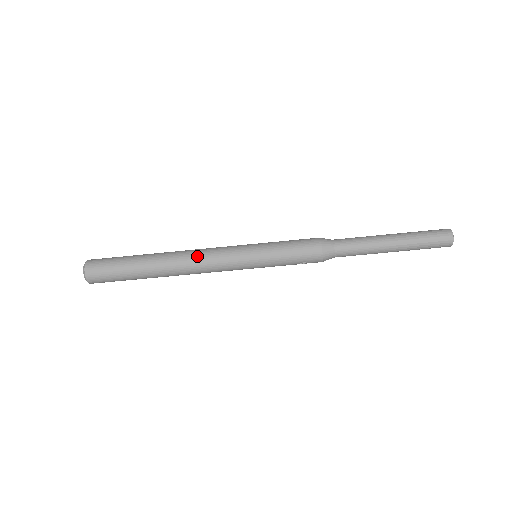
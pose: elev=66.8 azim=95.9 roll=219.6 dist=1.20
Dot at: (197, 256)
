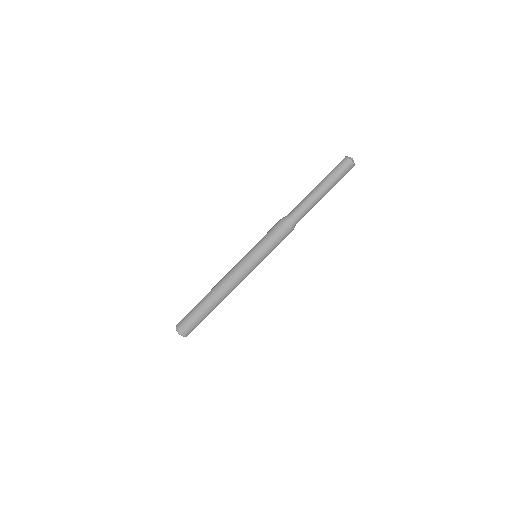
Dot at: (226, 281)
